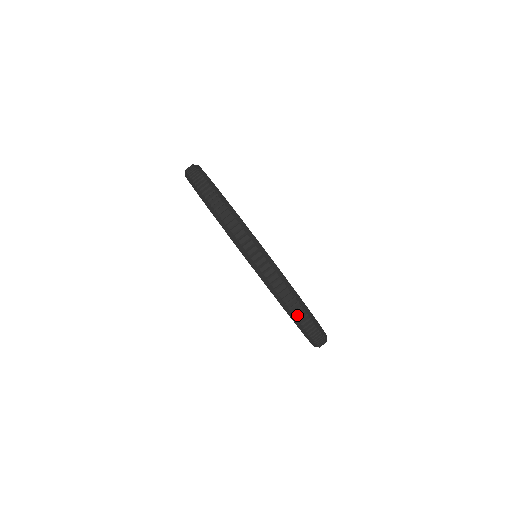
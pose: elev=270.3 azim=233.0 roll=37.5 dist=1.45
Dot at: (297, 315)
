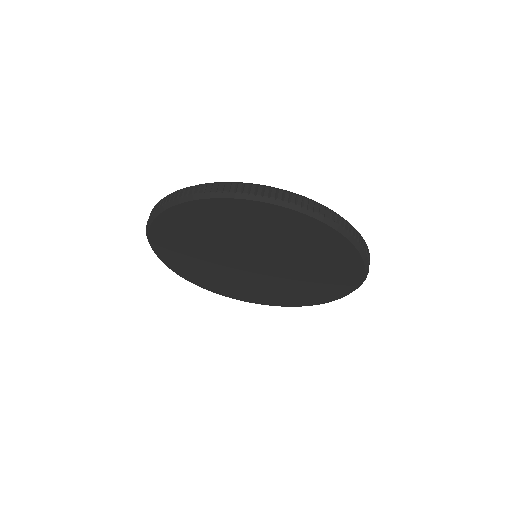
Dot at: (350, 233)
